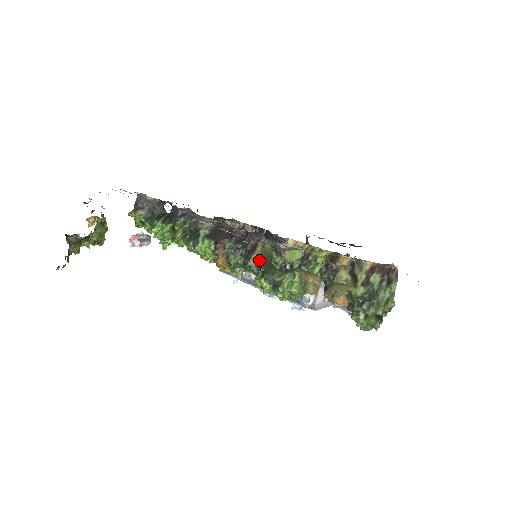
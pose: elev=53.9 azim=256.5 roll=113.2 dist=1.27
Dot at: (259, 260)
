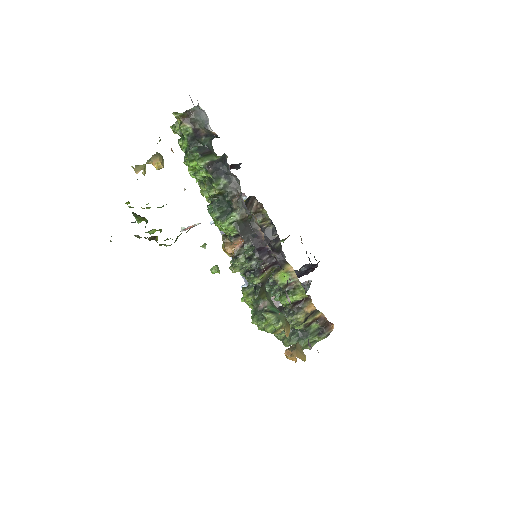
Dot at: (261, 282)
